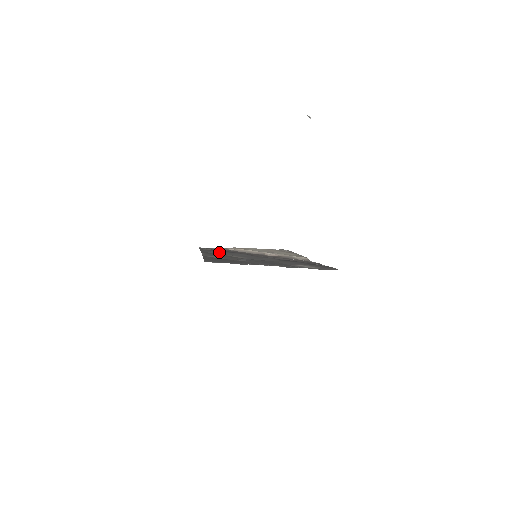
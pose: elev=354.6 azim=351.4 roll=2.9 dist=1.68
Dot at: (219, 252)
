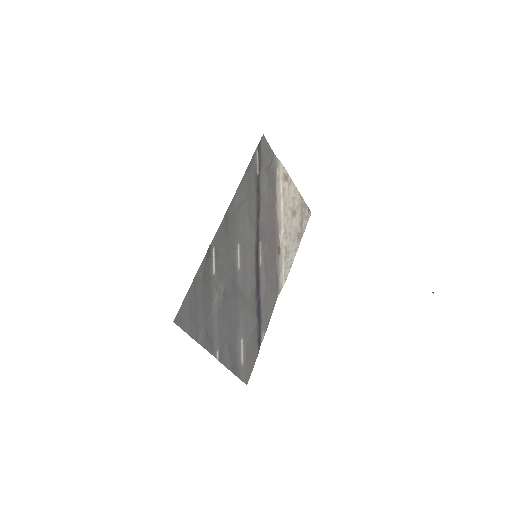
Dot at: (246, 210)
